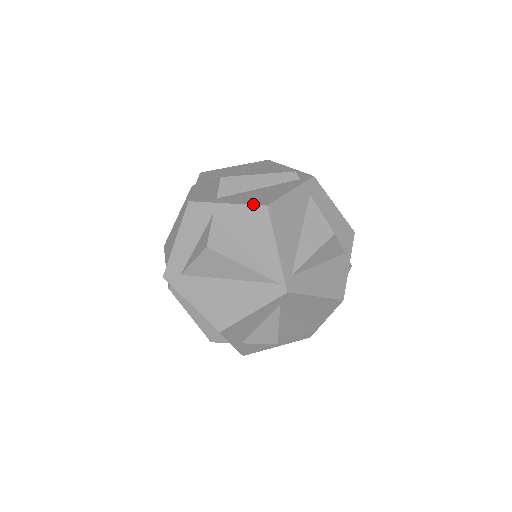
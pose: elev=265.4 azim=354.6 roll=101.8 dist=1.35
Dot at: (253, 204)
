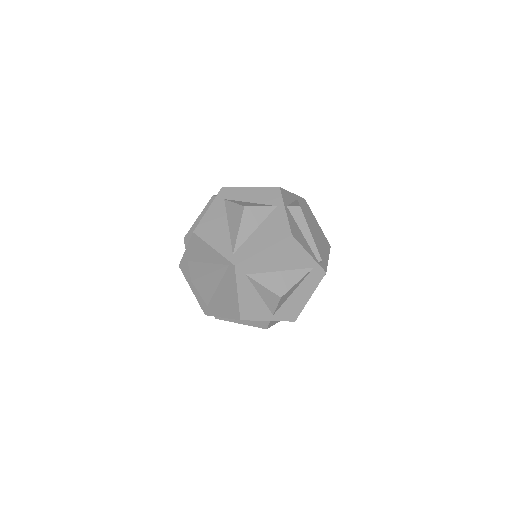
Dot at: (190, 238)
